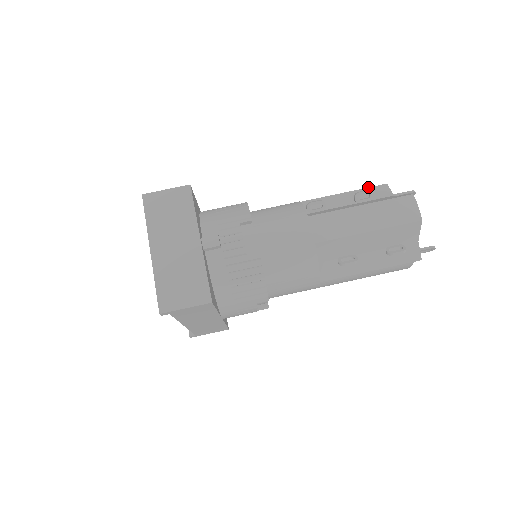
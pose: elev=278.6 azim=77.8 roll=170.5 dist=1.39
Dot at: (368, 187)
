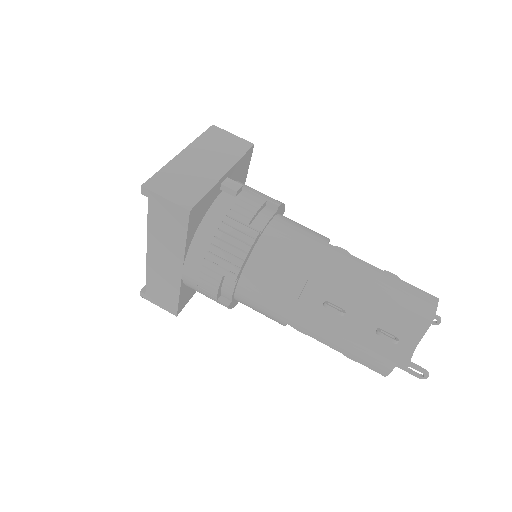
Dot at: occluded
